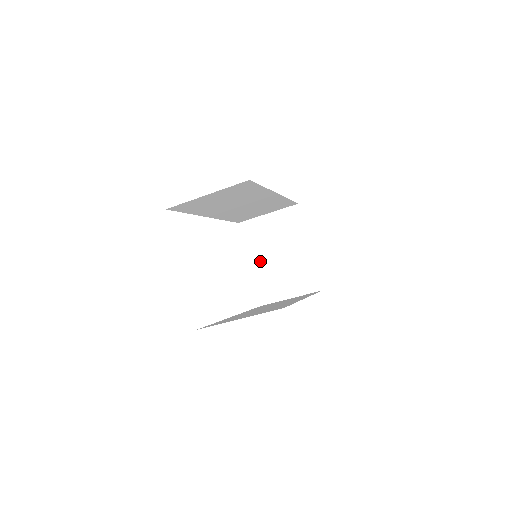
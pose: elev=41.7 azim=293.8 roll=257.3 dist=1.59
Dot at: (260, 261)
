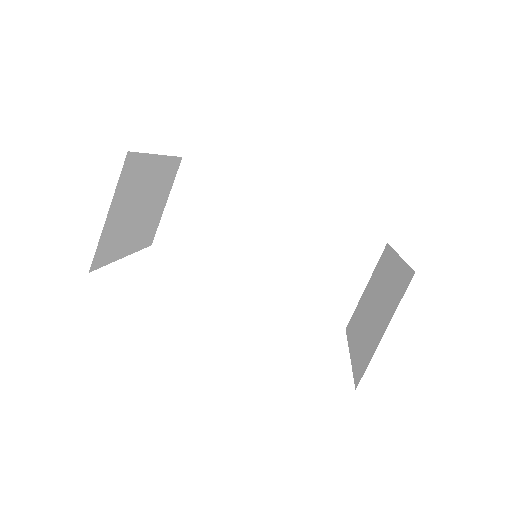
Dot at: (358, 337)
